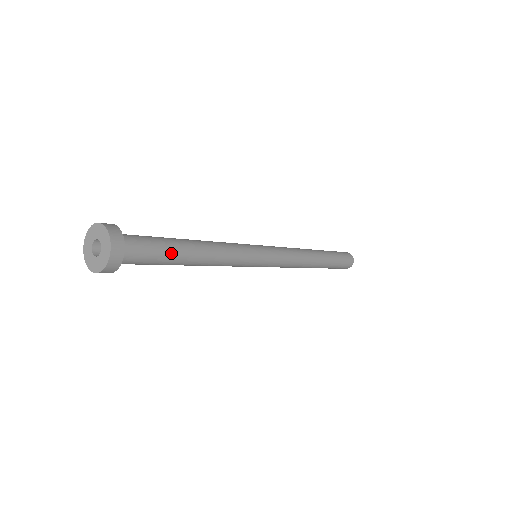
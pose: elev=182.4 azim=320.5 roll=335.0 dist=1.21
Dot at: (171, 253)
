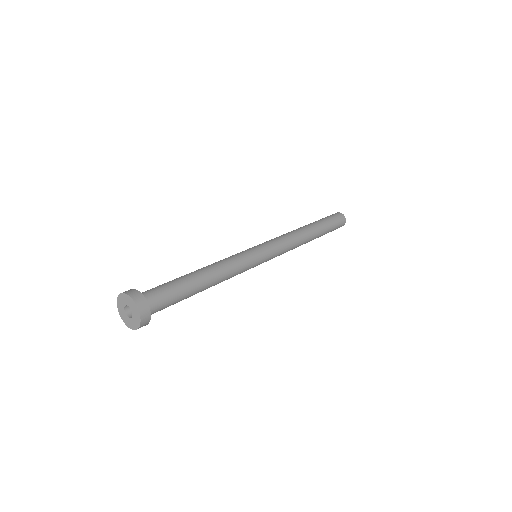
Dot at: (186, 292)
